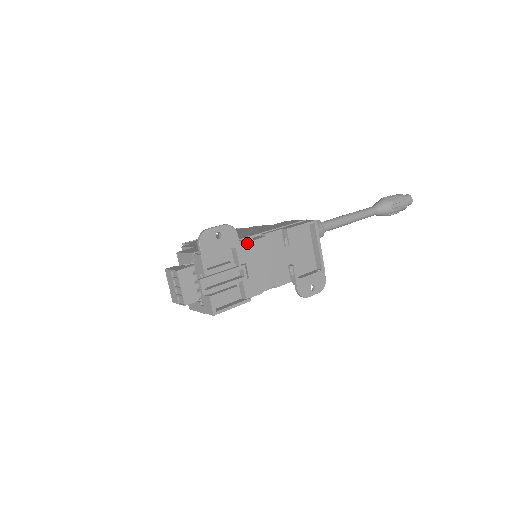
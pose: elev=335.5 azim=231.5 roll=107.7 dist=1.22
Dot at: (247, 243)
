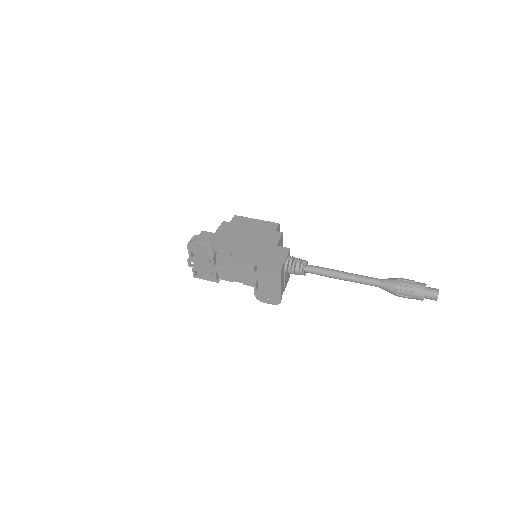
Dot at: (226, 256)
